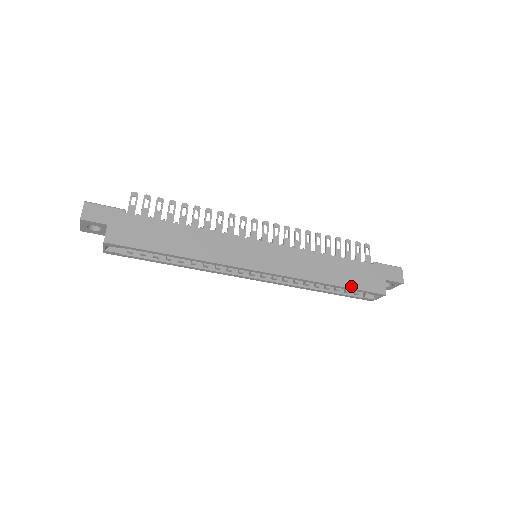
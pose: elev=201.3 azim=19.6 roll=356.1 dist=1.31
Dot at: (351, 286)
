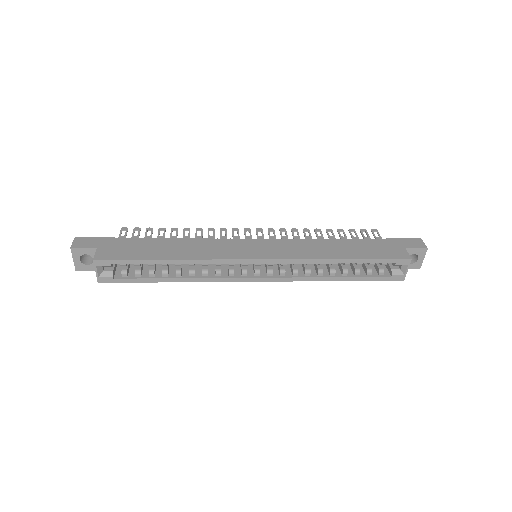
Dot at: (367, 257)
